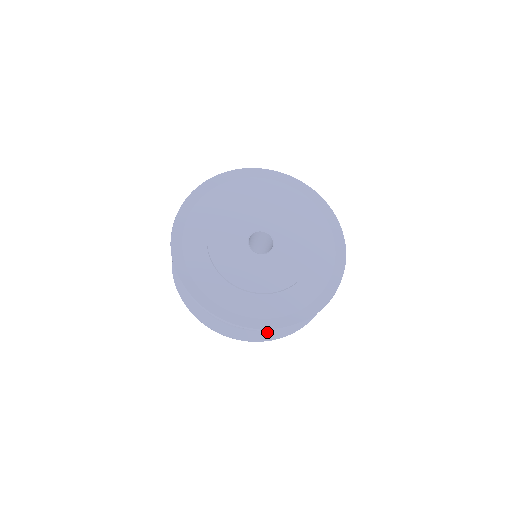
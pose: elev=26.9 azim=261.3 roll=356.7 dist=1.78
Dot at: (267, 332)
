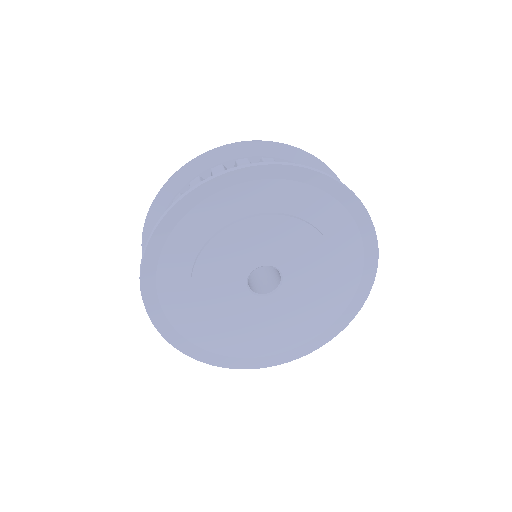
Dot at: occluded
